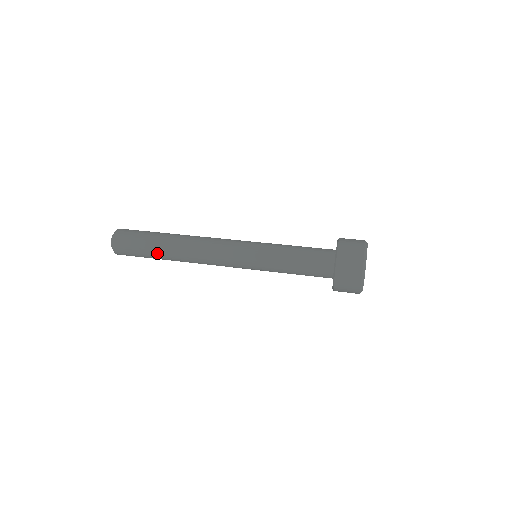
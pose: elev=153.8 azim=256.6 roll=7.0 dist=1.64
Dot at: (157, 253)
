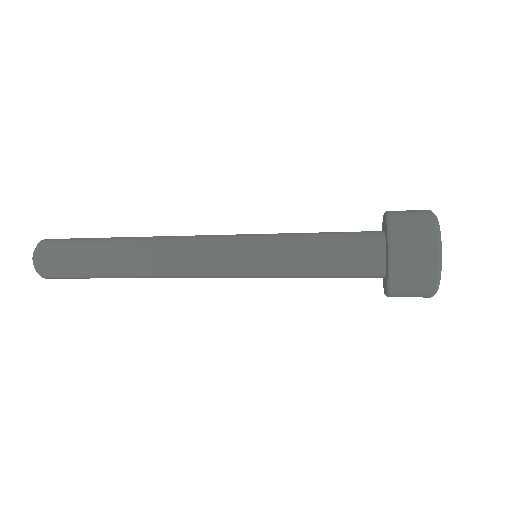
Dot at: (104, 242)
